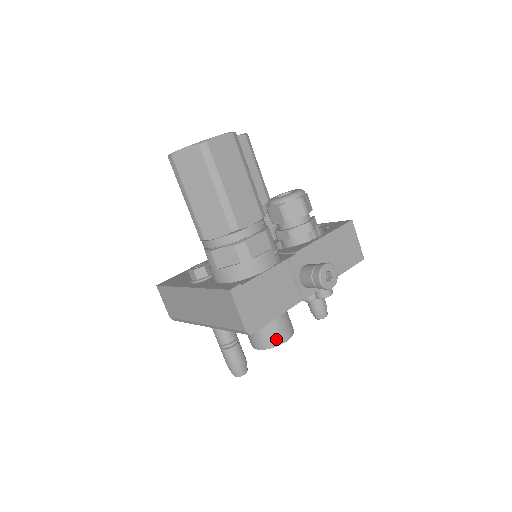
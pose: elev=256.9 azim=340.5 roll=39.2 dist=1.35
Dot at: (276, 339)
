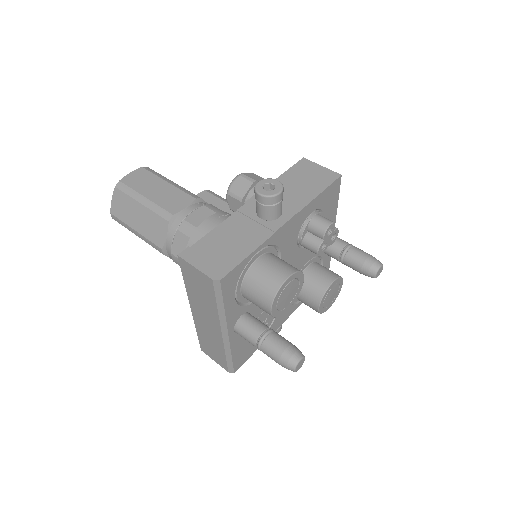
Dot at: (273, 283)
